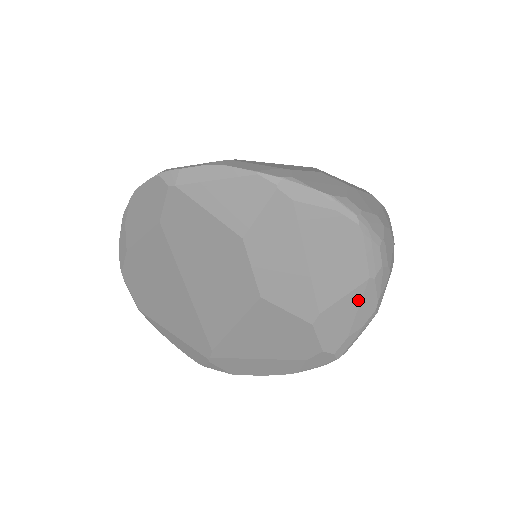
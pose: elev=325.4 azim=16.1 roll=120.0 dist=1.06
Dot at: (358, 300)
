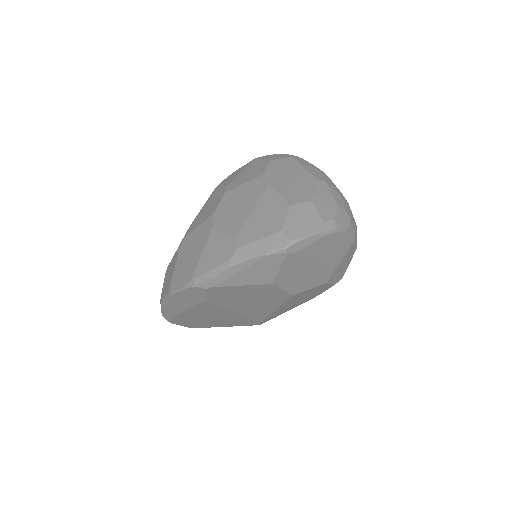
Dot at: (348, 255)
